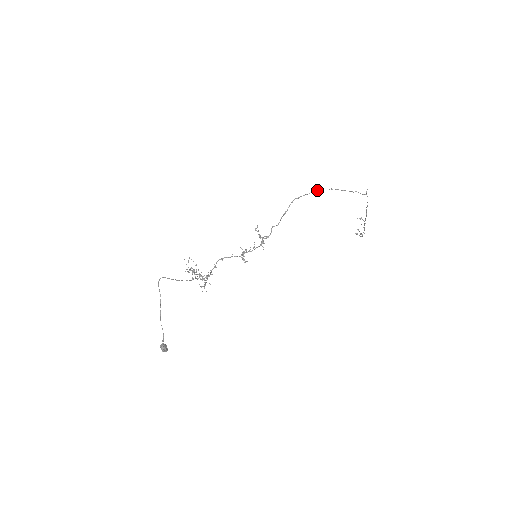
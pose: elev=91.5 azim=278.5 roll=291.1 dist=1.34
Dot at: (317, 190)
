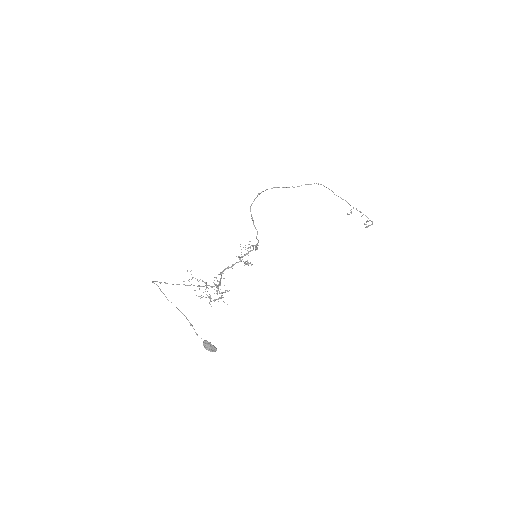
Dot at: occluded
